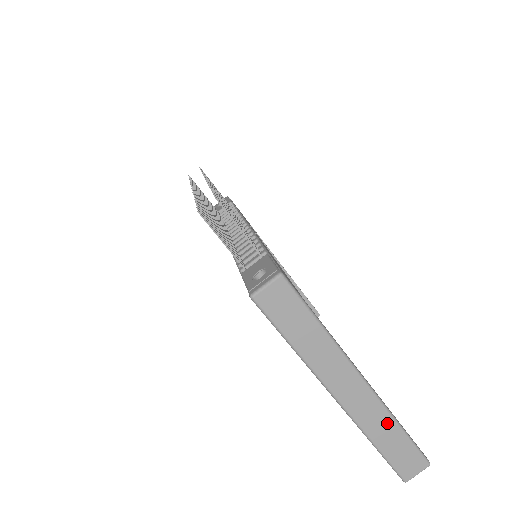
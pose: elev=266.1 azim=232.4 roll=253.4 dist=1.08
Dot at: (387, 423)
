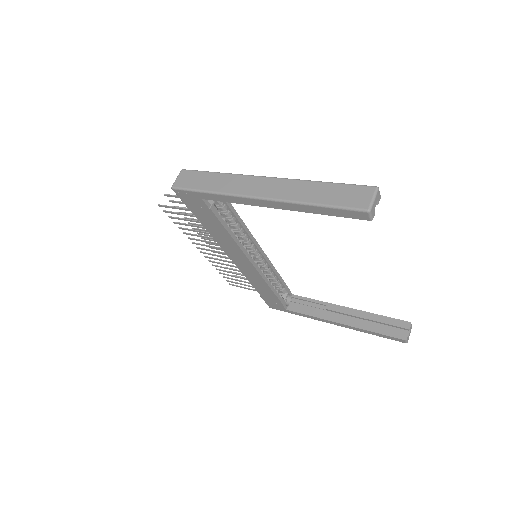
Dot at: (307, 186)
